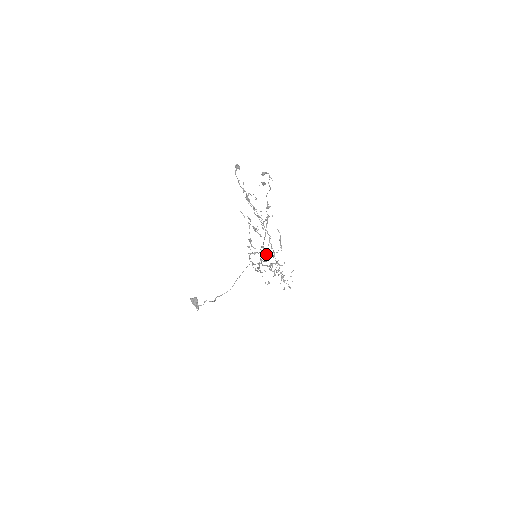
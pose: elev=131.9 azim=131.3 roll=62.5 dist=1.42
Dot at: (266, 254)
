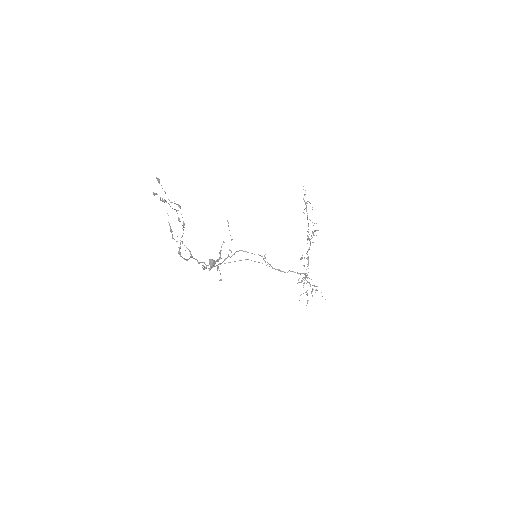
Dot at: (191, 255)
